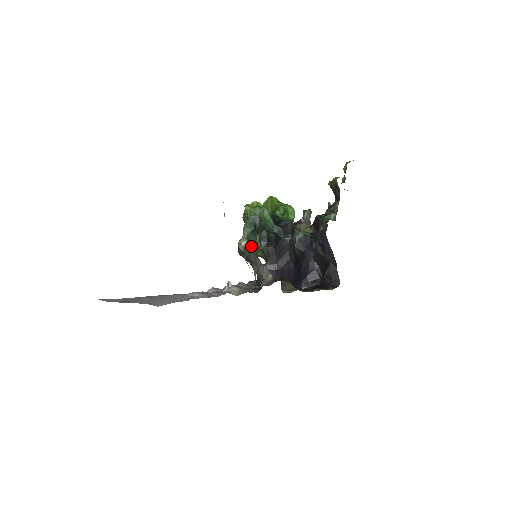
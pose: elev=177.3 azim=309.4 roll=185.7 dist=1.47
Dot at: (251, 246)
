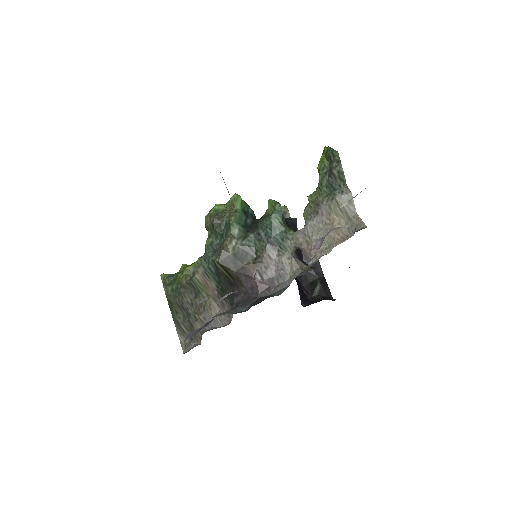
Dot at: (251, 241)
